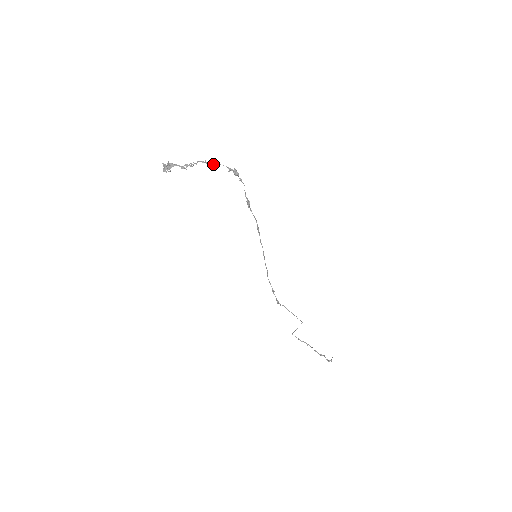
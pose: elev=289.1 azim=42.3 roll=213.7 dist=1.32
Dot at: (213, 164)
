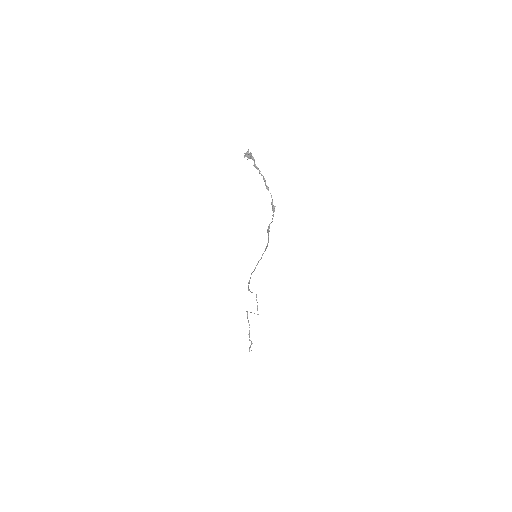
Dot at: (267, 188)
